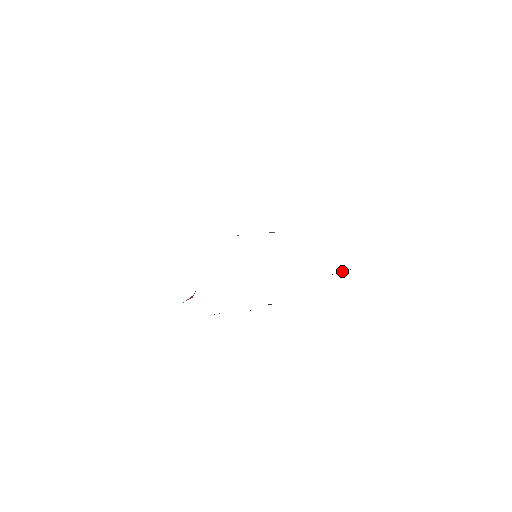
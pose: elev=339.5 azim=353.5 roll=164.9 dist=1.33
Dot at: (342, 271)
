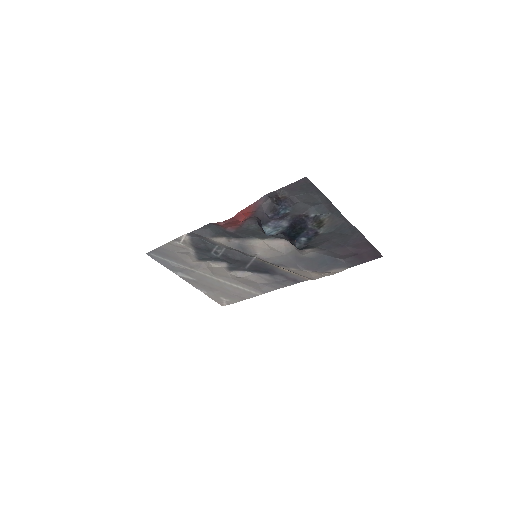
Dot at: (341, 259)
